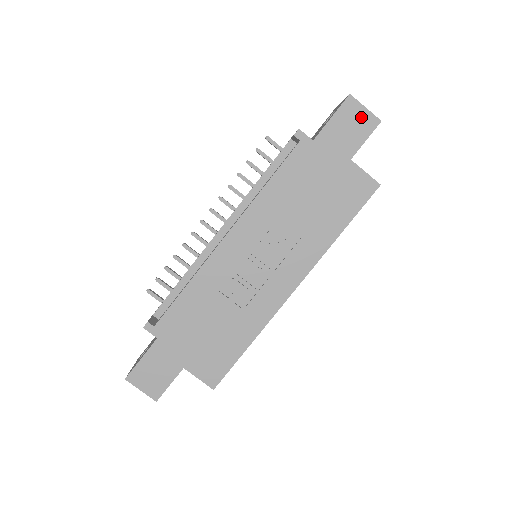
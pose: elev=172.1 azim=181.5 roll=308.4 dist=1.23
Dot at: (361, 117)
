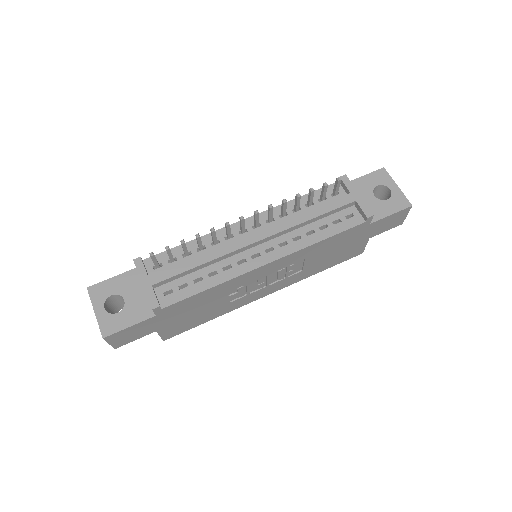
Dot at: (400, 219)
